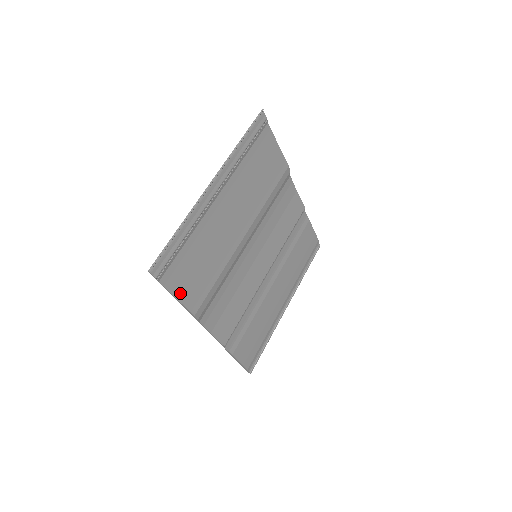
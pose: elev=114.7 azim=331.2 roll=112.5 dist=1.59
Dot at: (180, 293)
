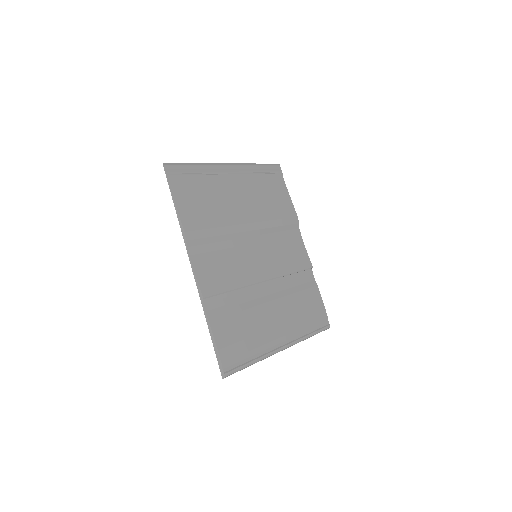
Dot at: (180, 204)
